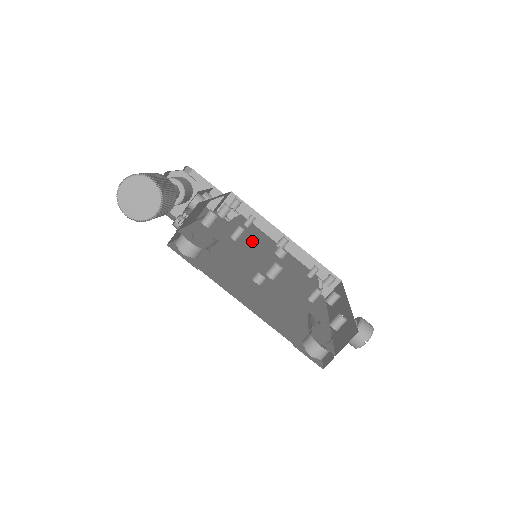
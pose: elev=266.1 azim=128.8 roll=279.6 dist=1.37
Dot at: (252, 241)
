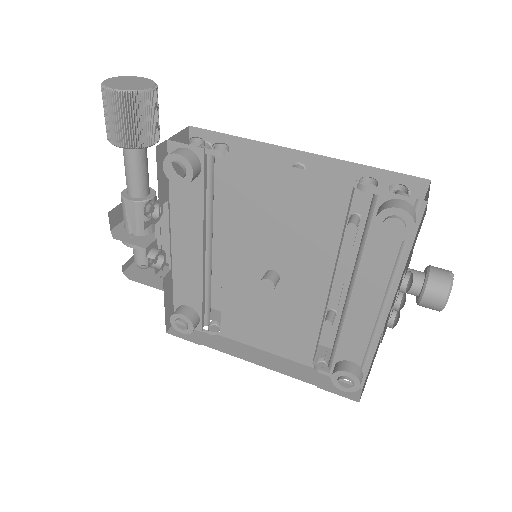
Dot at: occluded
